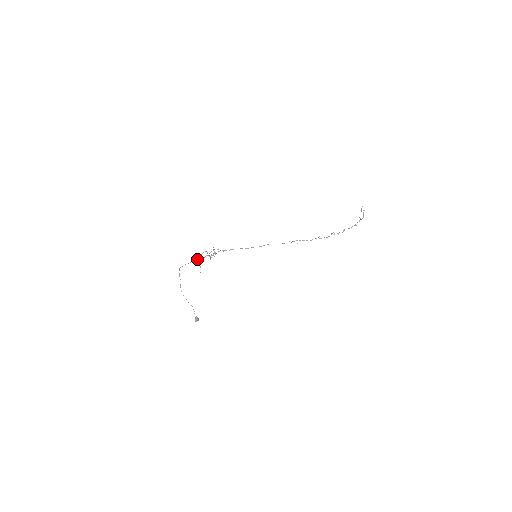
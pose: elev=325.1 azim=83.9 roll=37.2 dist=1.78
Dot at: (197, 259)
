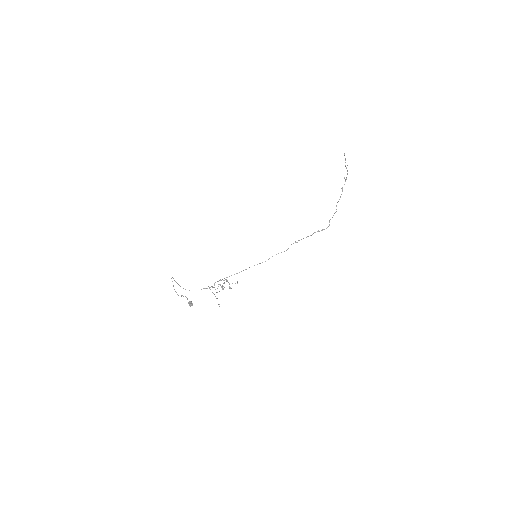
Dot at: (207, 288)
